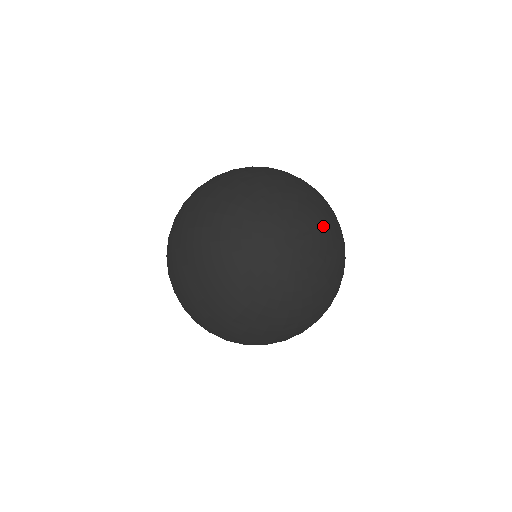
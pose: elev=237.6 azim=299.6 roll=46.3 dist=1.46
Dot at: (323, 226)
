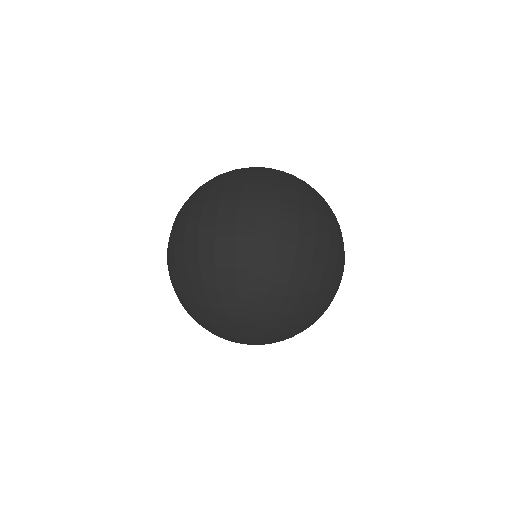
Dot at: (259, 332)
